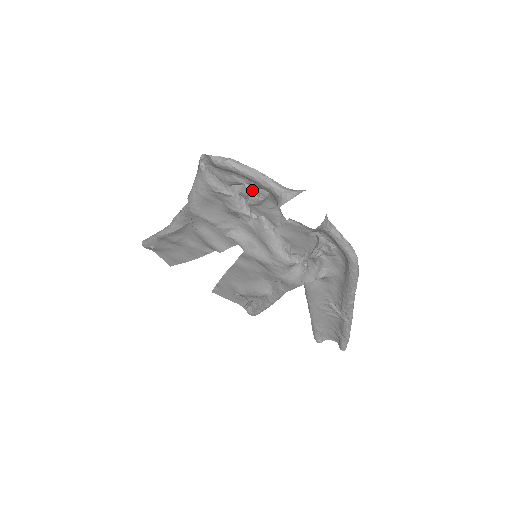
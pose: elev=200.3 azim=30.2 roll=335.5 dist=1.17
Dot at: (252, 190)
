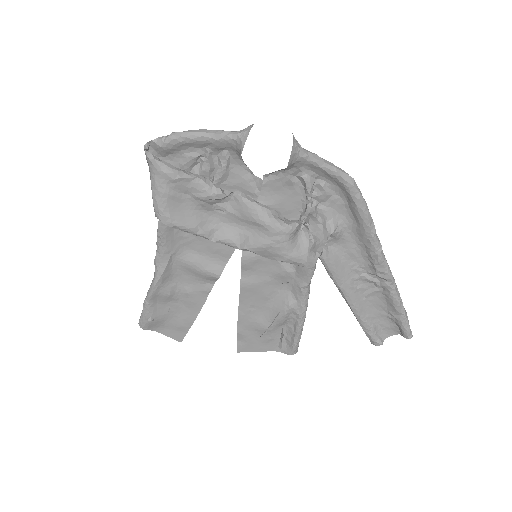
Dot at: (211, 161)
